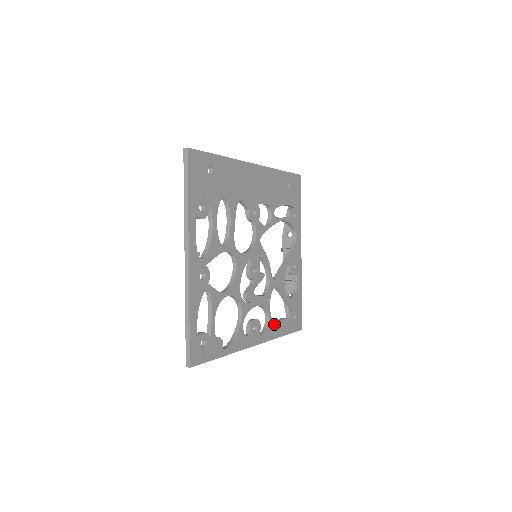
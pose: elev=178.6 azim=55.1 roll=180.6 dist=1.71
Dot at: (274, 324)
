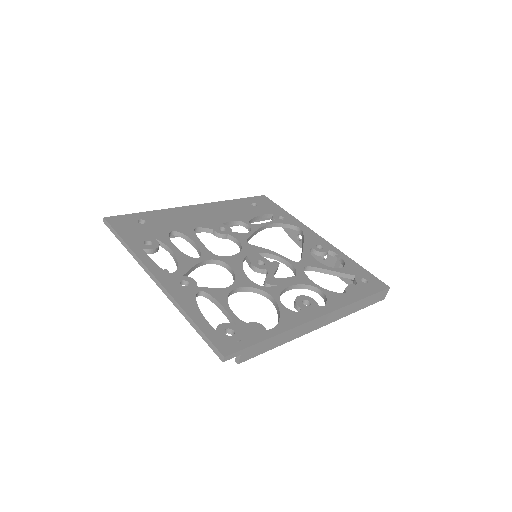
Dot at: (335, 293)
